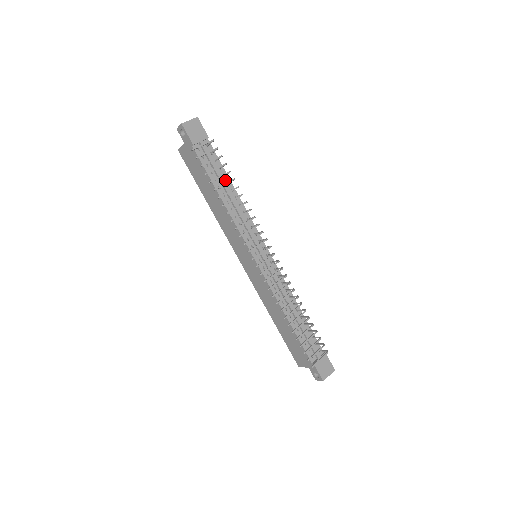
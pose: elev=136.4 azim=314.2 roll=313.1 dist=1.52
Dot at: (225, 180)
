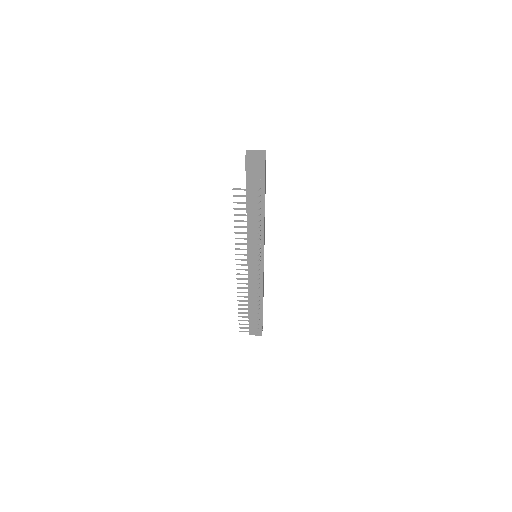
Dot at: occluded
